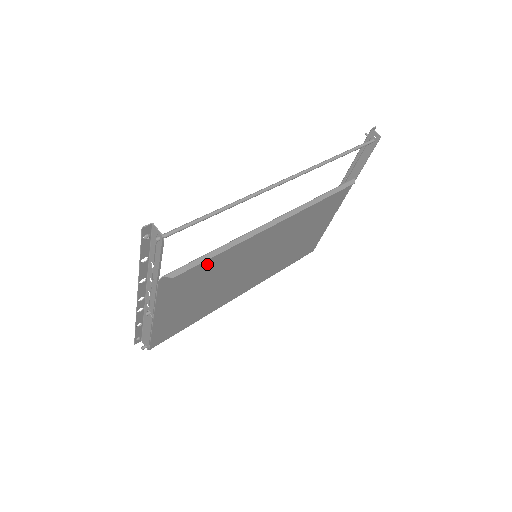
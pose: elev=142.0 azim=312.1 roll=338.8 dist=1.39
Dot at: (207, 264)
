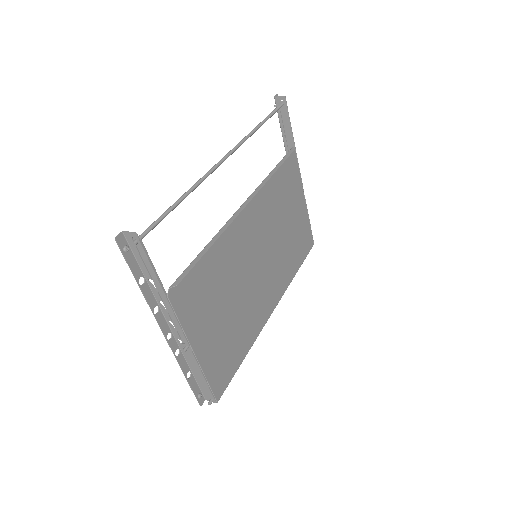
Dot at: (208, 269)
